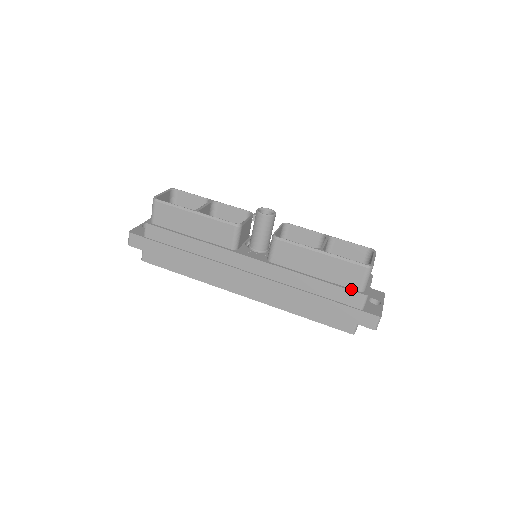
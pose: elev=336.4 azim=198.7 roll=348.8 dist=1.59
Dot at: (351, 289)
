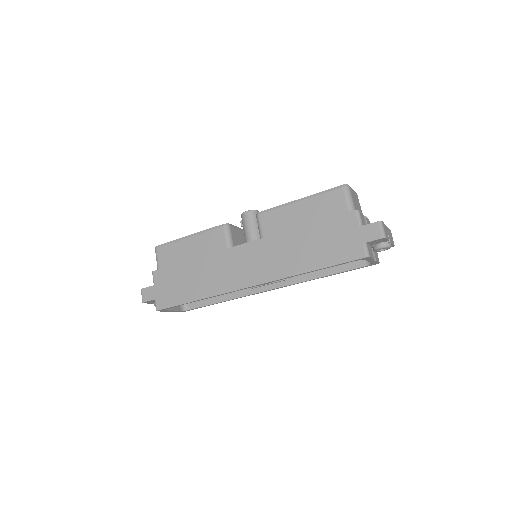
Dot at: (341, 215)
